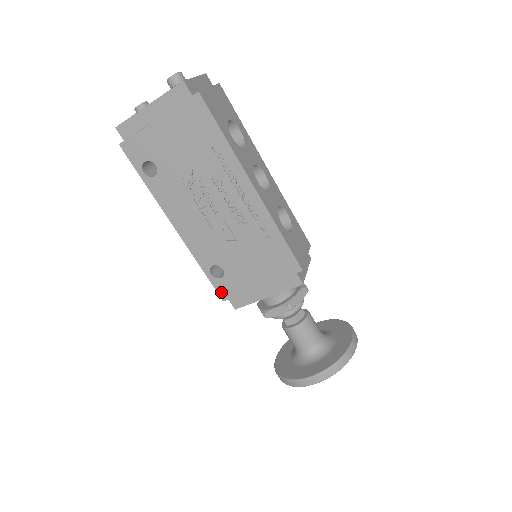
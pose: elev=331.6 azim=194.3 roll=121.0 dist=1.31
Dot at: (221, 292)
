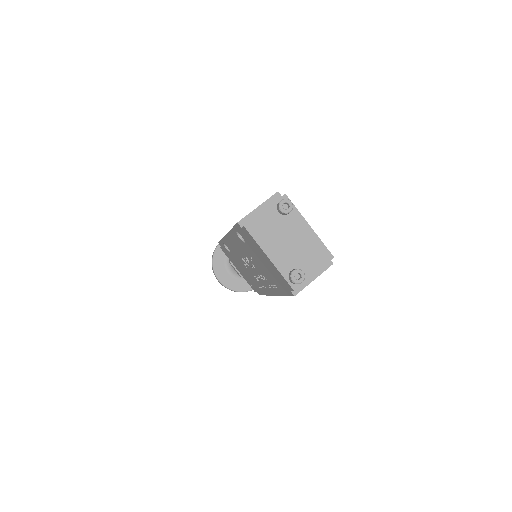
Dot at: (221, 244)
